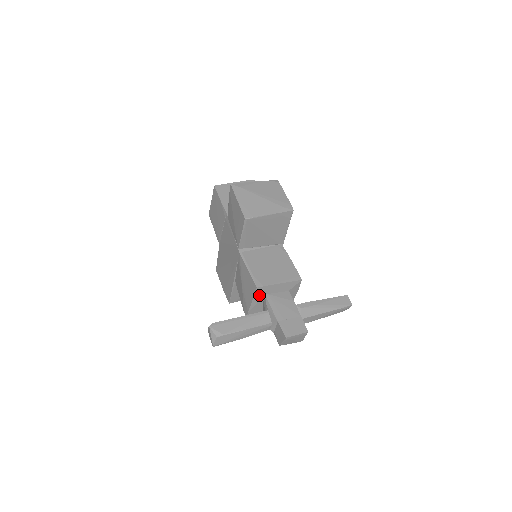
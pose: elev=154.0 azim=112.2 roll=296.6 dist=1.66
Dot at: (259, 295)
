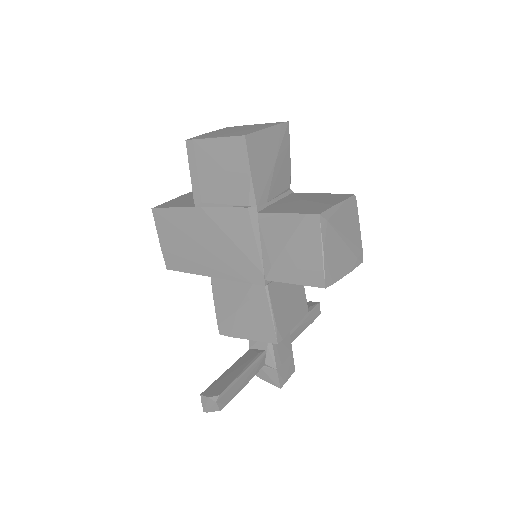
Dot at: occluded
